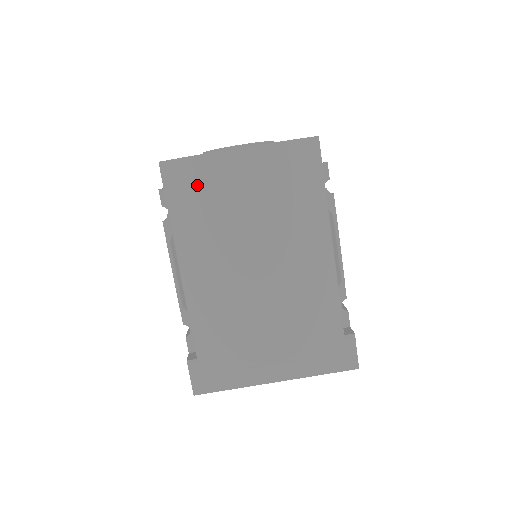
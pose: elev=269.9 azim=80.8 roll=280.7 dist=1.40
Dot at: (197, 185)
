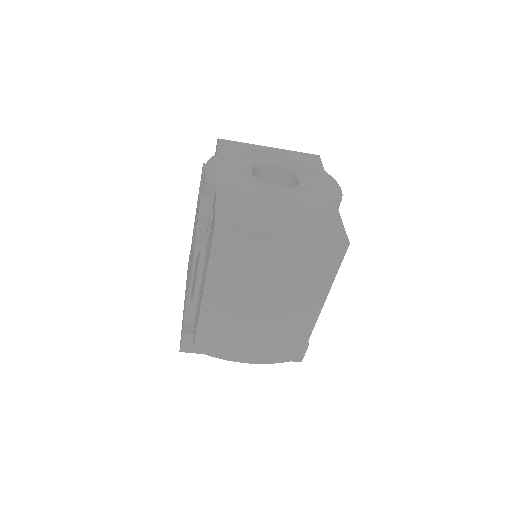
Dot at: (241, 254)
